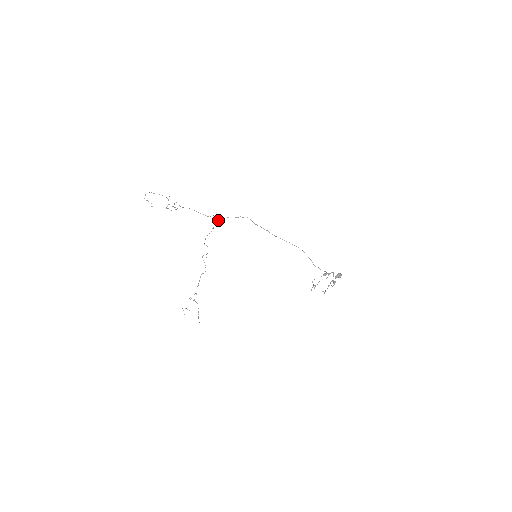
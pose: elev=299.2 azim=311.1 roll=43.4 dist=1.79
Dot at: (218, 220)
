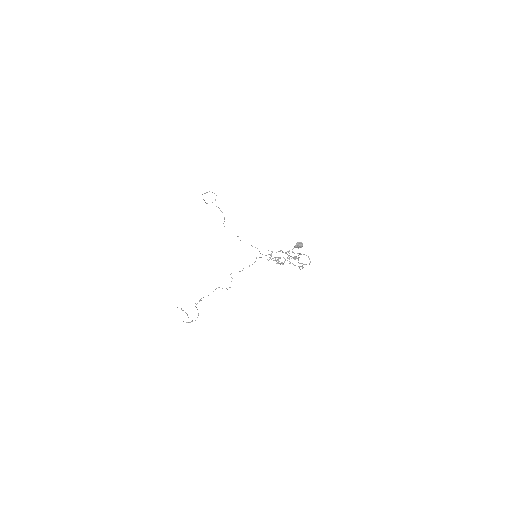
Dot at: occluded
